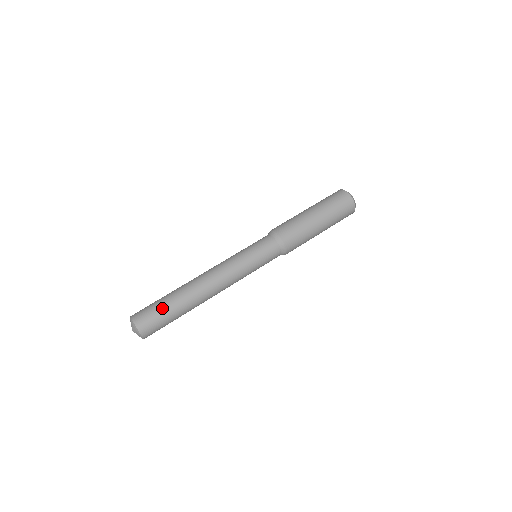
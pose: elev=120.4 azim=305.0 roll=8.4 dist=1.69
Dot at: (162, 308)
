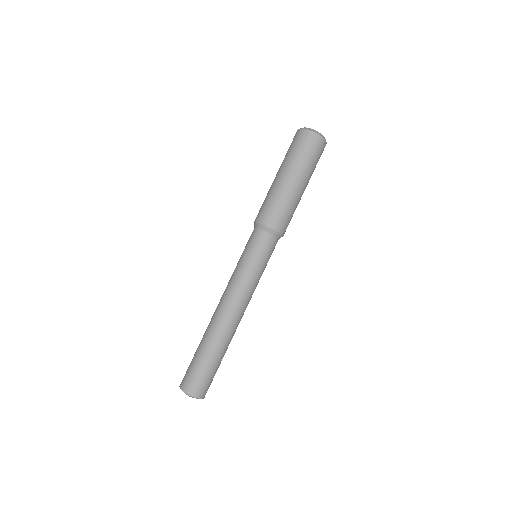
Dot at: (197, 363)
